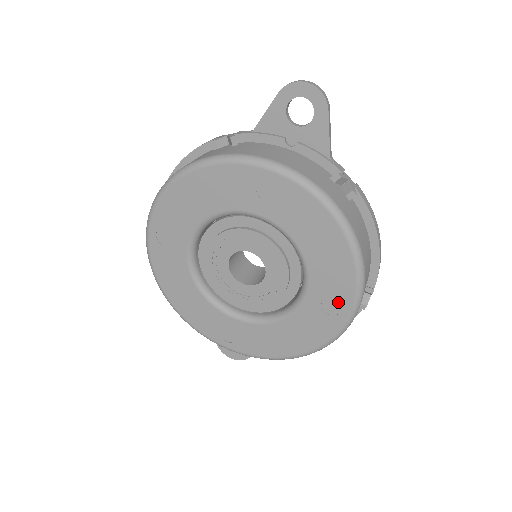
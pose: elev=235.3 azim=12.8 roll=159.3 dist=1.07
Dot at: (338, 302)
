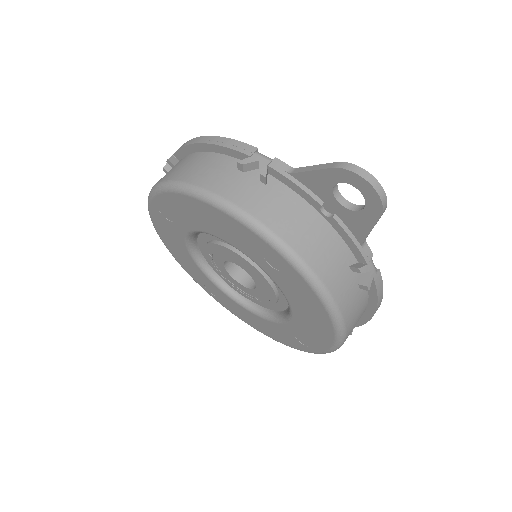
Dot at: (310, 343)
